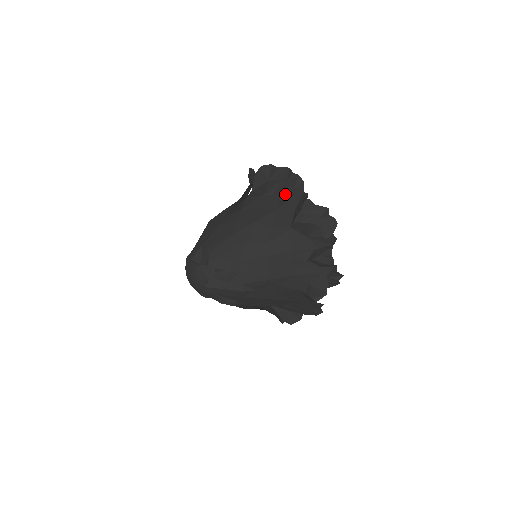
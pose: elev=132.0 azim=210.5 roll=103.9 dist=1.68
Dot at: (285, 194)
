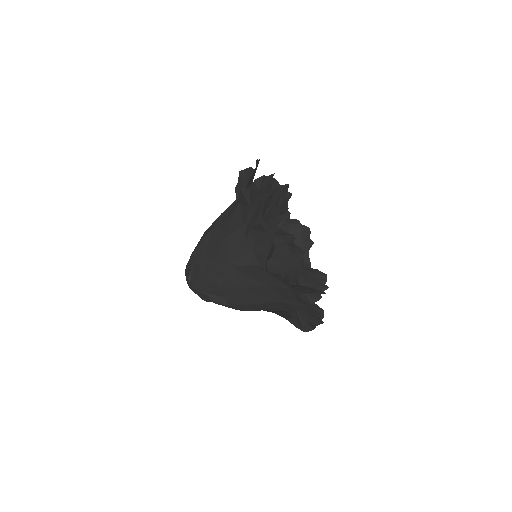
Dot at: (249, 181)
